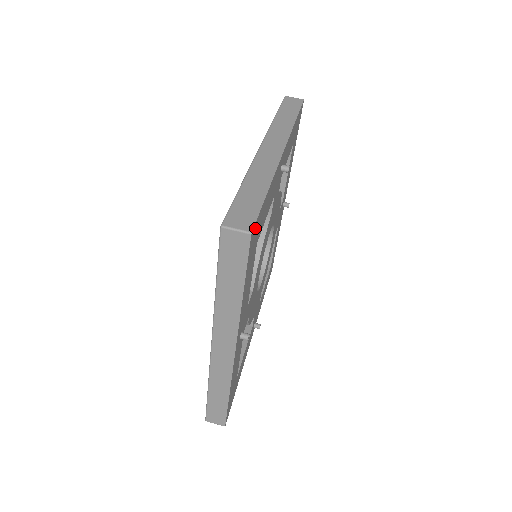
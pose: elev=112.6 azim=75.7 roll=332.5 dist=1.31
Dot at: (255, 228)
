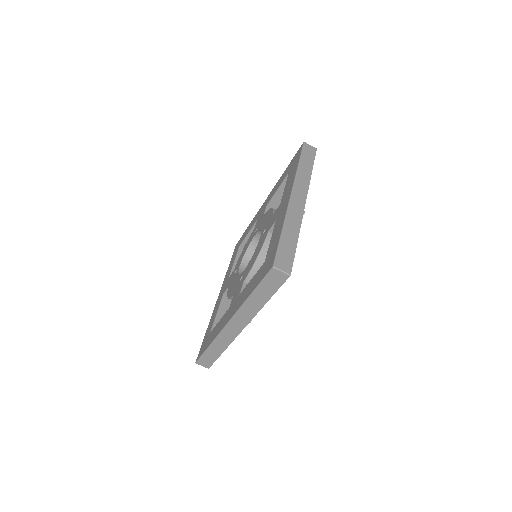
Dot at: occluded
